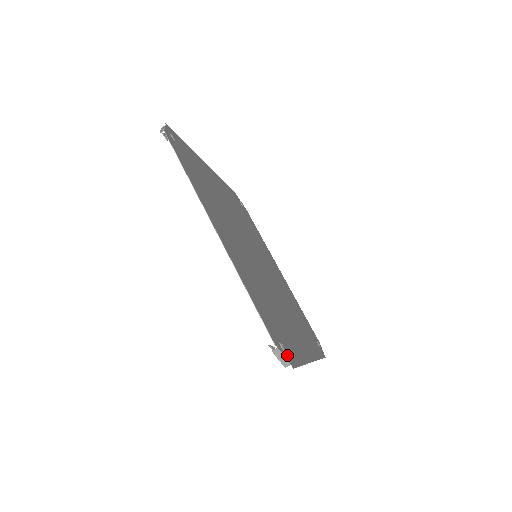
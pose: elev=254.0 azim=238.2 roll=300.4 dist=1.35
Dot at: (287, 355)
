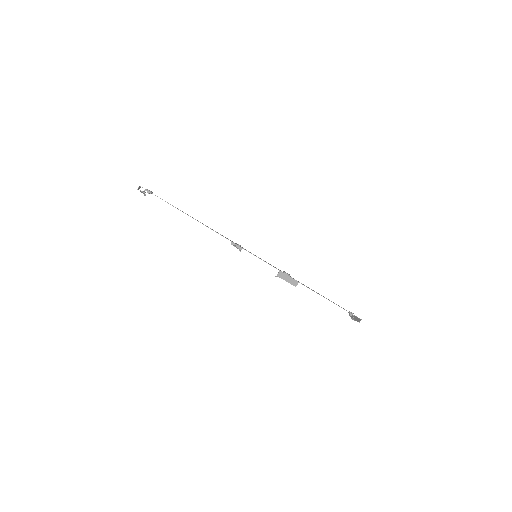
Dot at: occluded
